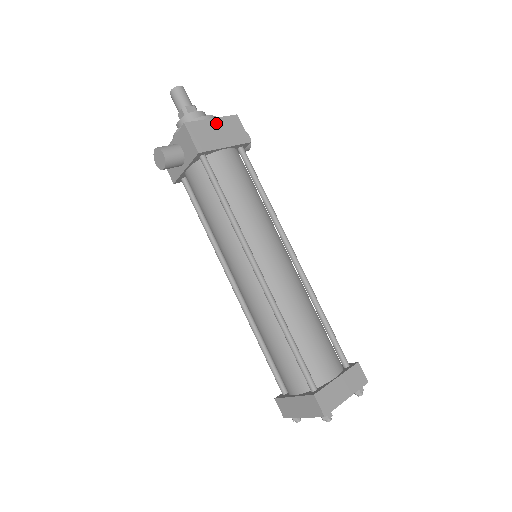
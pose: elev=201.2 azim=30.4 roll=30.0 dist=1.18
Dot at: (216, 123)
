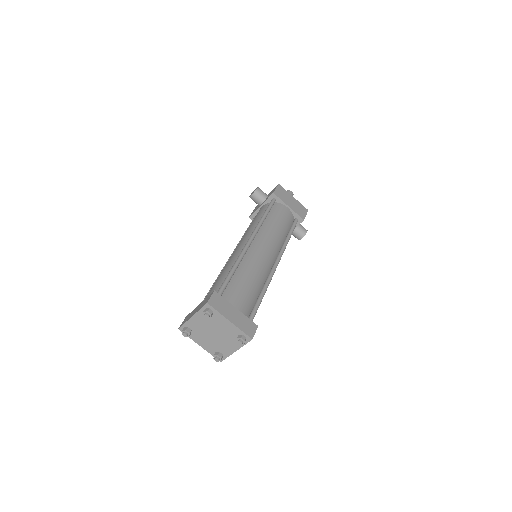
Dot at: (294, 200)
